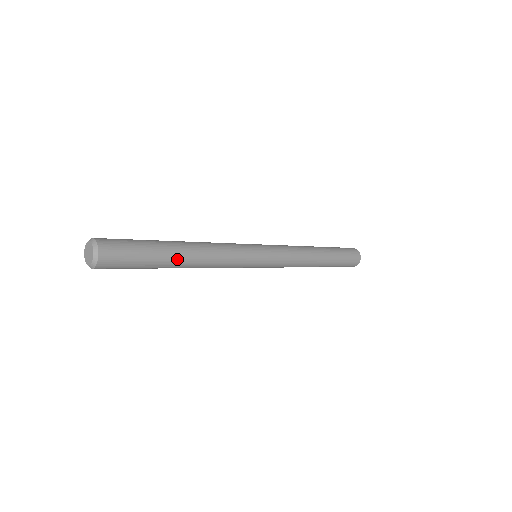
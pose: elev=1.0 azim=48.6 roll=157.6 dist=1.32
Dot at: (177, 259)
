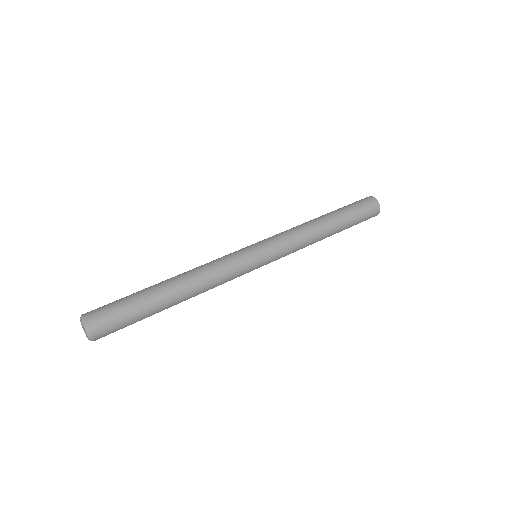
Dot at: (169, 301)
